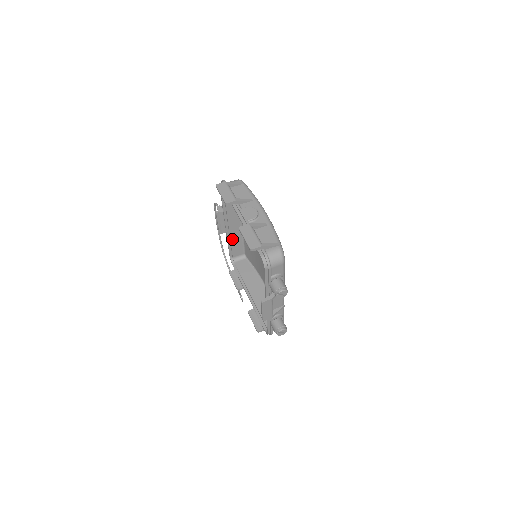
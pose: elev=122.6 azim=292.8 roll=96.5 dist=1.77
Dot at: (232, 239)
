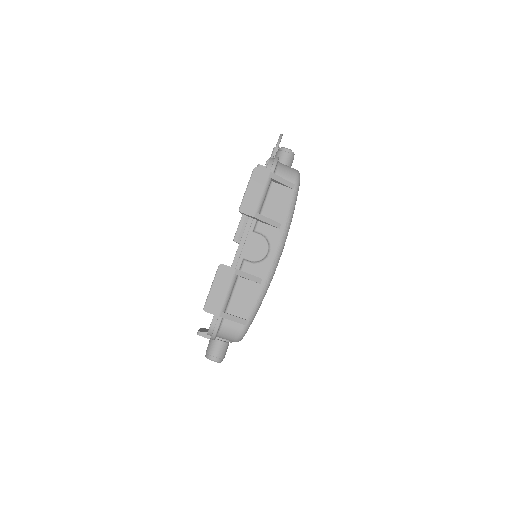
Dot at: occluded
